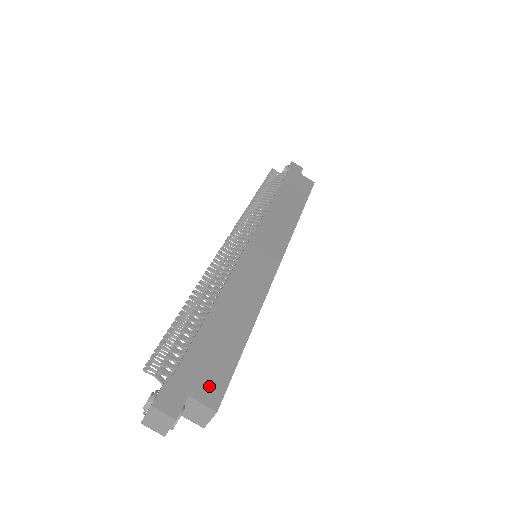
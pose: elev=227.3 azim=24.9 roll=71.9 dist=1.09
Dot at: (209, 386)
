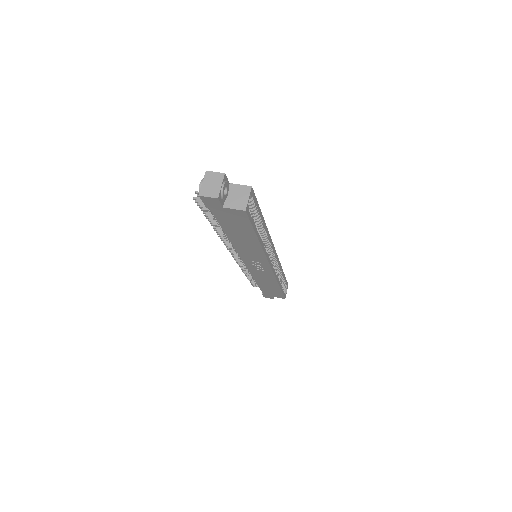
Dot at: occluded
